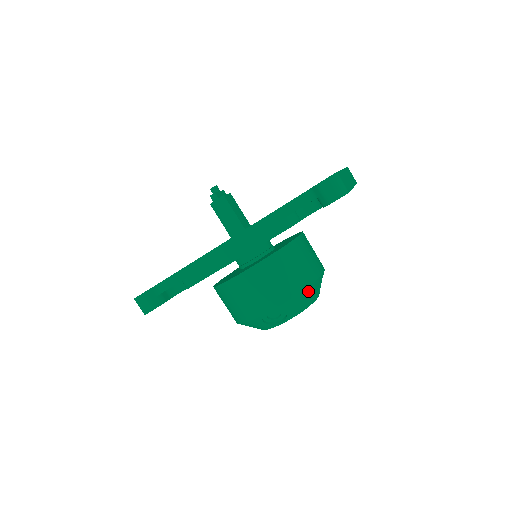
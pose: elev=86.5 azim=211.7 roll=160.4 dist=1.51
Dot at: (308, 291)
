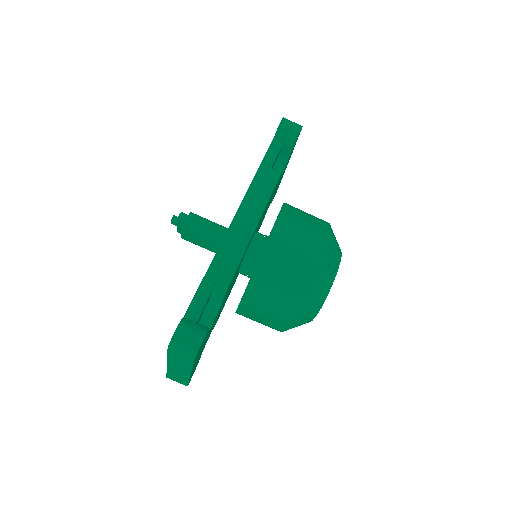
Dot at: occluded
